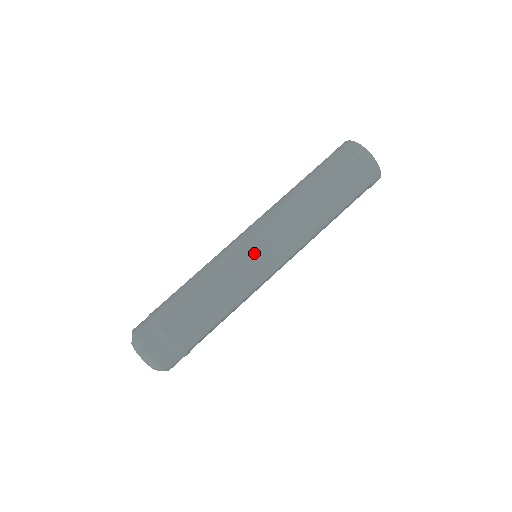
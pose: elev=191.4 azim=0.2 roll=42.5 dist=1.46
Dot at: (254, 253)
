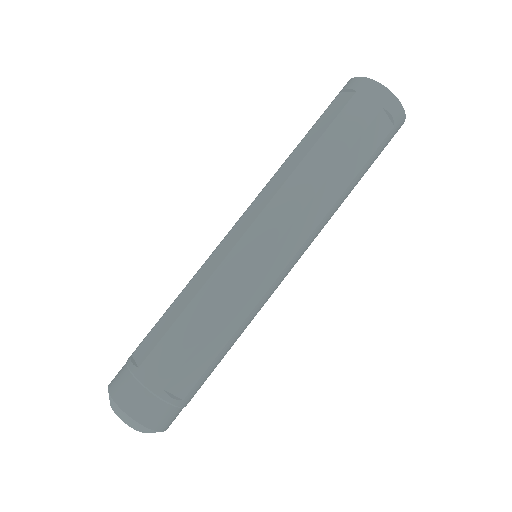
Dot at: (271, 270)
